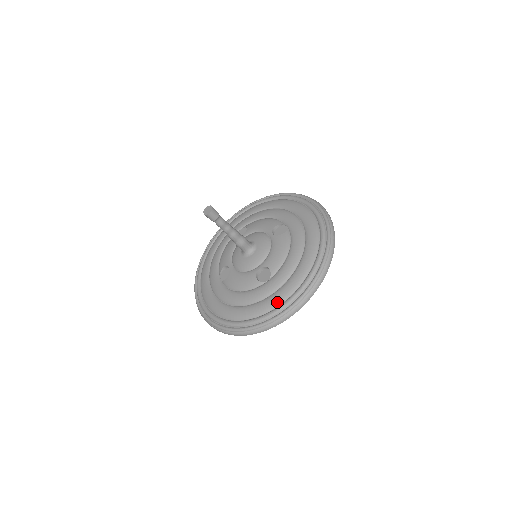
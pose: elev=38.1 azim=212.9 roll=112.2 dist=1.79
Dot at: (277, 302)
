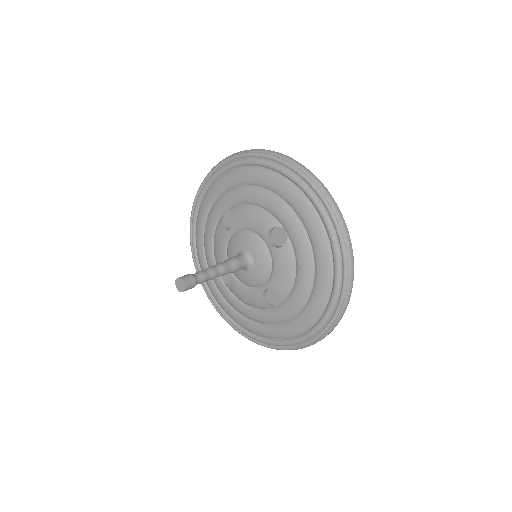
Dot at: (295, 333)
